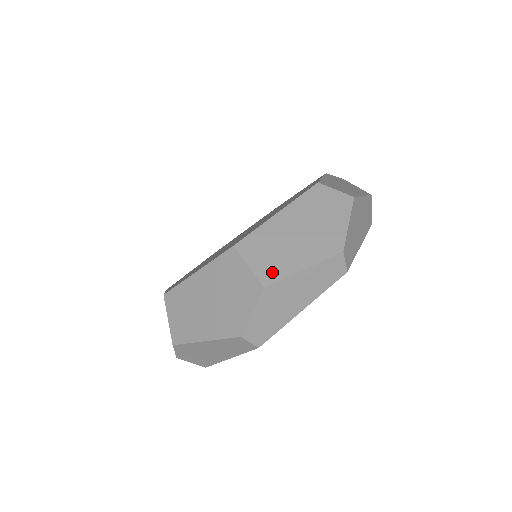
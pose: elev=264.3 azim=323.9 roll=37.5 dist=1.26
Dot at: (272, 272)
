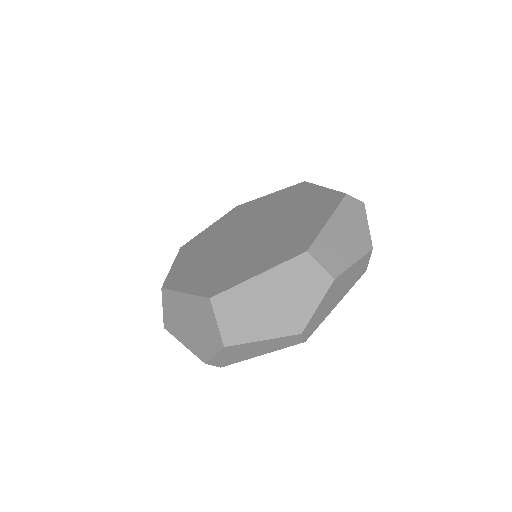
Dot at: (235, 334)
